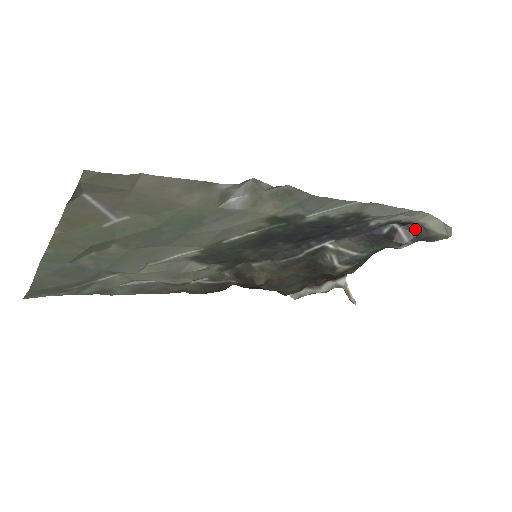
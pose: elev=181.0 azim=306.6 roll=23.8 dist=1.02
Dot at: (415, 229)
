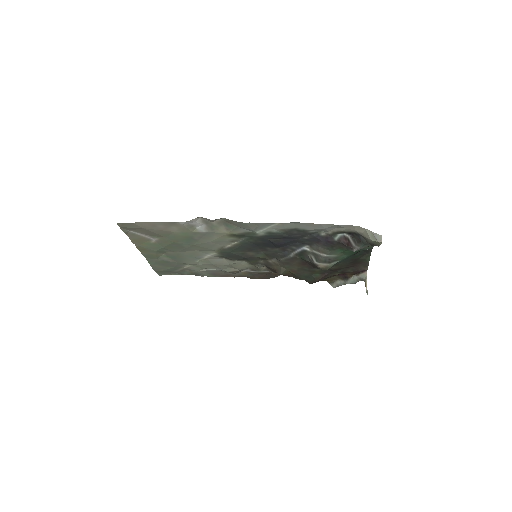
Dot at: (358, 237)
